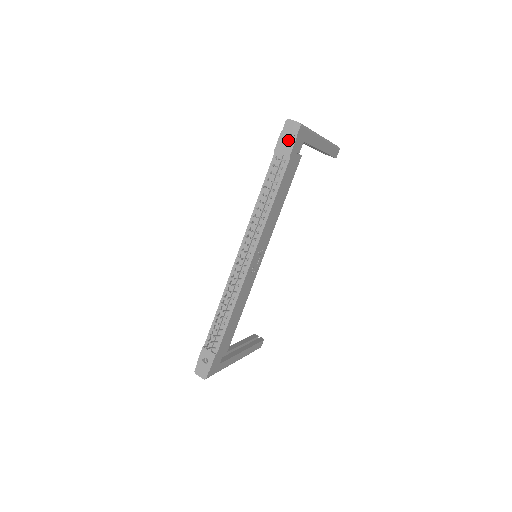
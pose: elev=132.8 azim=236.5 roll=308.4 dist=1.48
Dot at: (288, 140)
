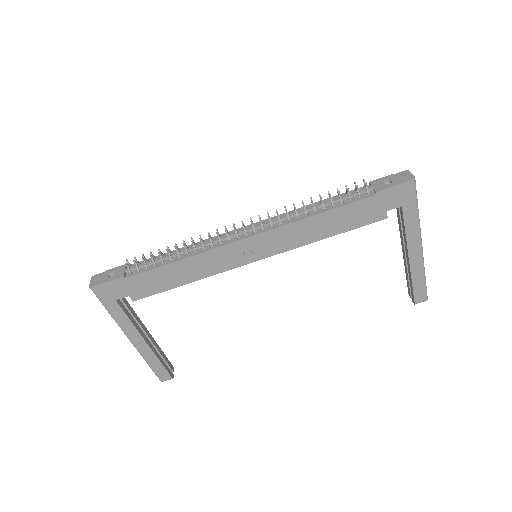
Dot at: occluded
